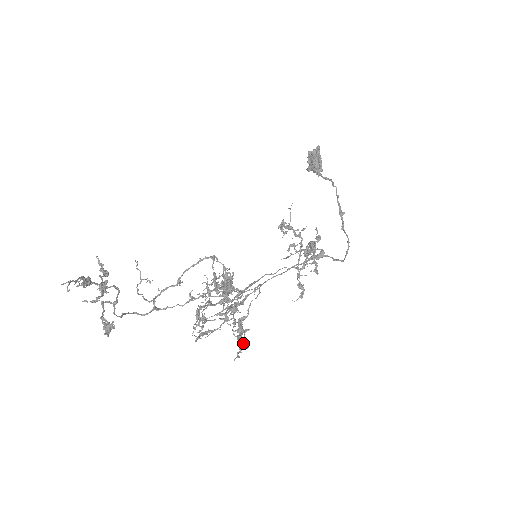
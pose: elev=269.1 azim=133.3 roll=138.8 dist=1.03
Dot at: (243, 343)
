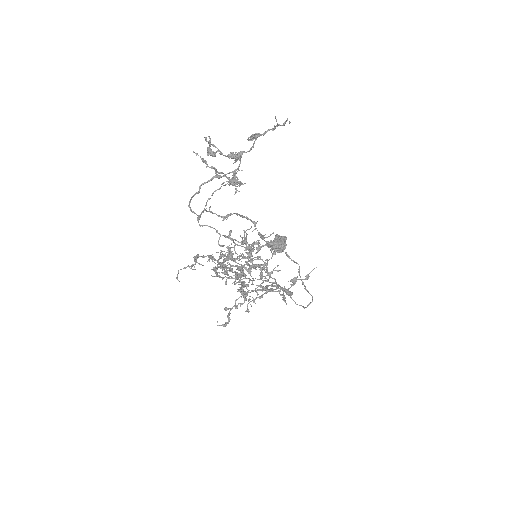
Dot at: occluded
